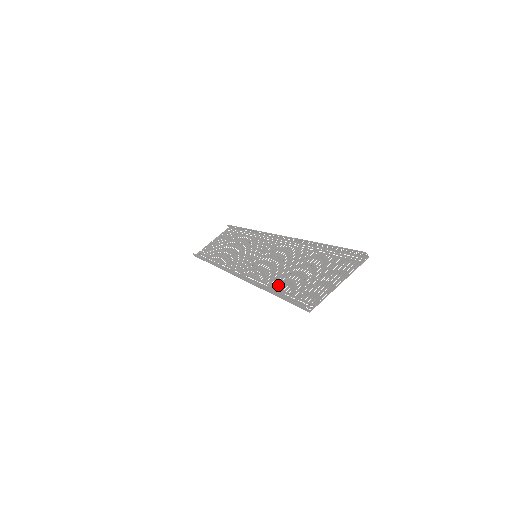
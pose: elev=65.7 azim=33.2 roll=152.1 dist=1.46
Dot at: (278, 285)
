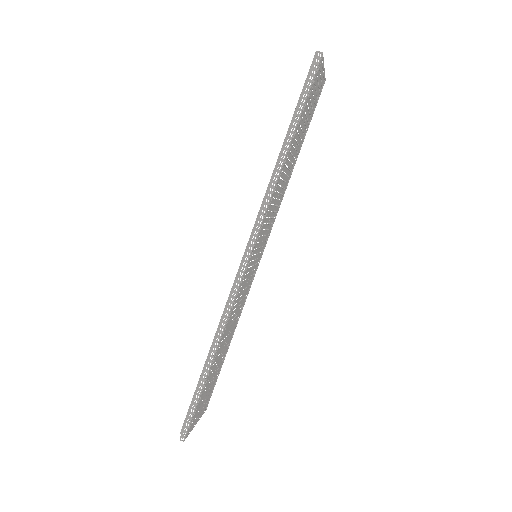
Dot at: (290, 148)
